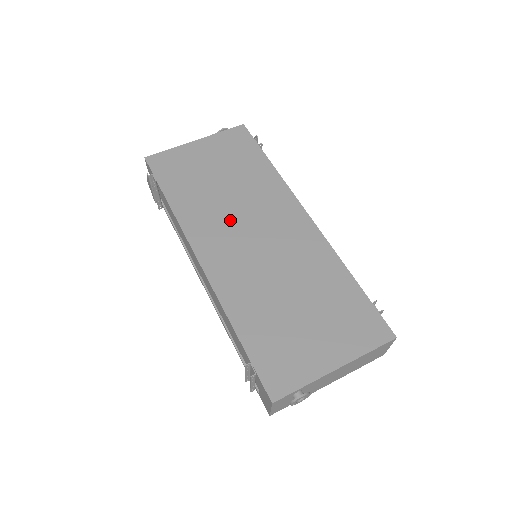
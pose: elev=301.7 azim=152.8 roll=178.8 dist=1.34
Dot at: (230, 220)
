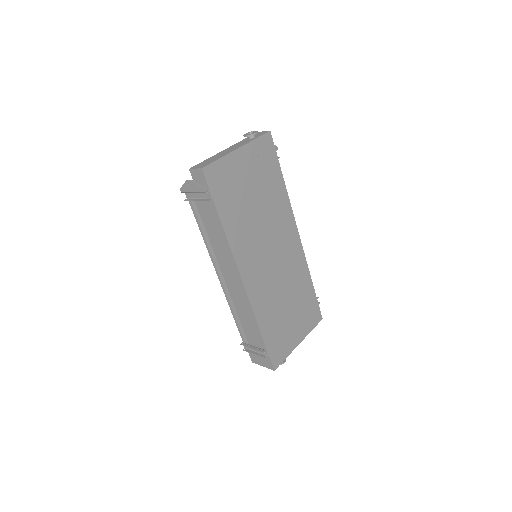
Dot at: (260, 242)
